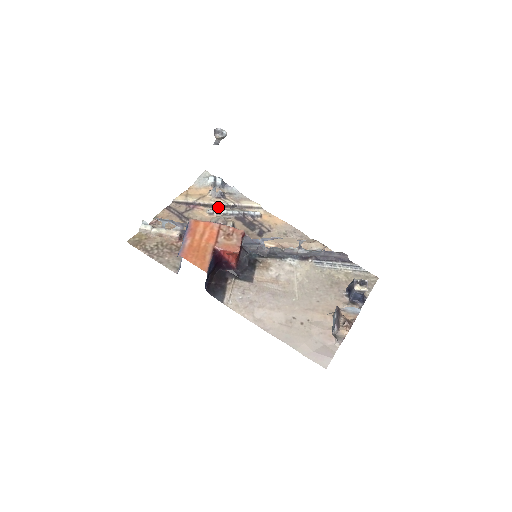
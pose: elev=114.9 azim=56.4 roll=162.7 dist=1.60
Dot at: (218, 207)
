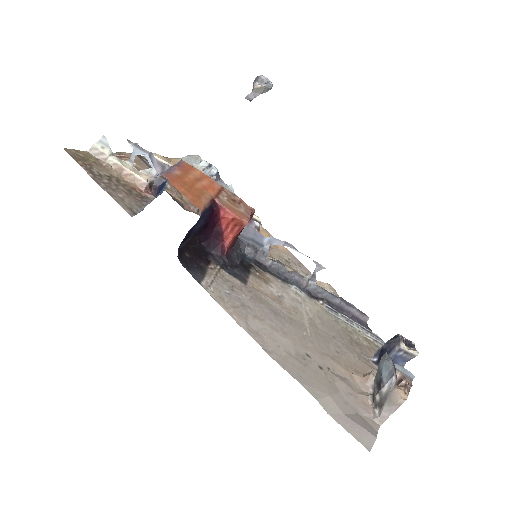
Dot at: occluded
